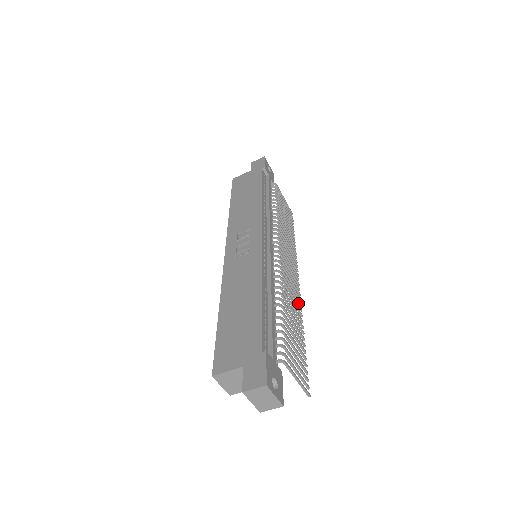
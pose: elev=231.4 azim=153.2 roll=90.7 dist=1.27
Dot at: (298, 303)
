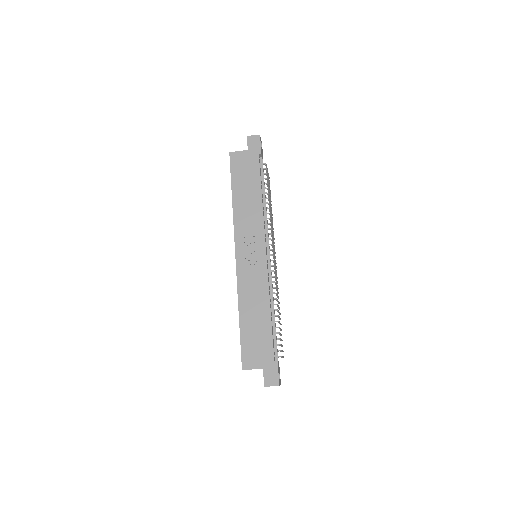
Dot at: (277, 283)
